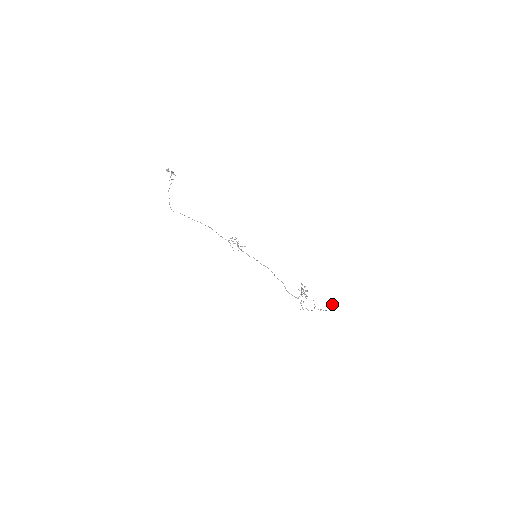
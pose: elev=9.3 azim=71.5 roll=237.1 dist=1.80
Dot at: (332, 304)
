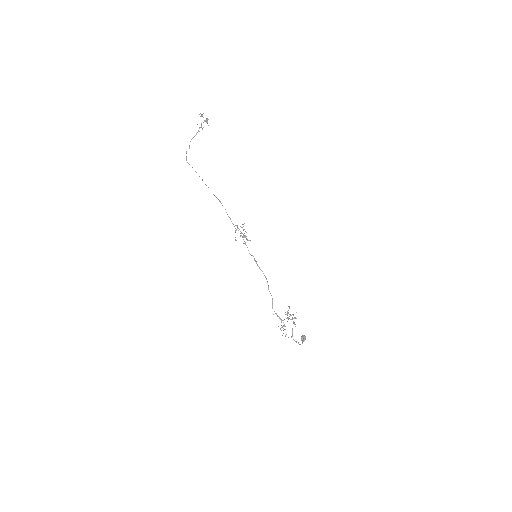
Dot at: (301, 338)
